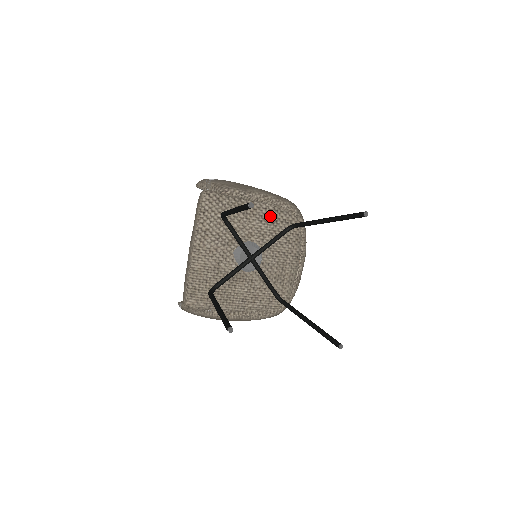
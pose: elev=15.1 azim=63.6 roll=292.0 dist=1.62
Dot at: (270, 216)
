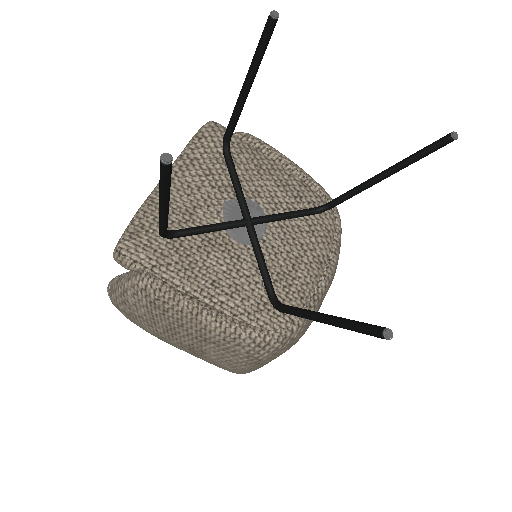
Dot at: (293, 186)
